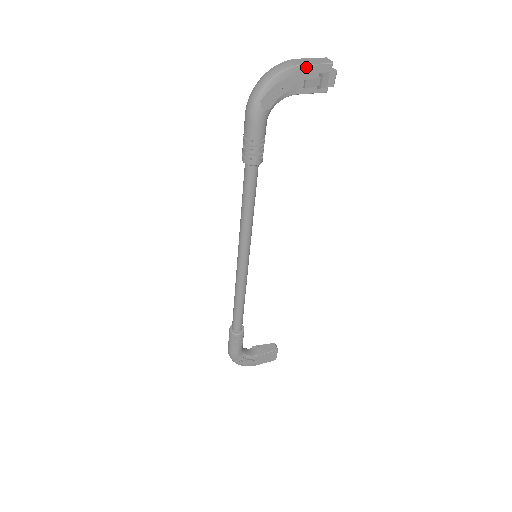
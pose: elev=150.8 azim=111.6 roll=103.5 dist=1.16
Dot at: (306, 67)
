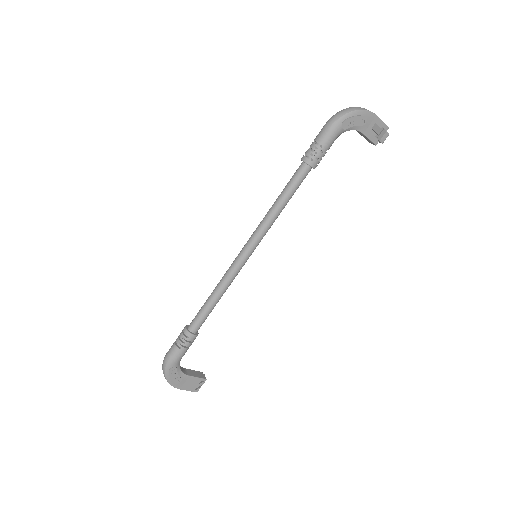
Dot at: (377, 118)
